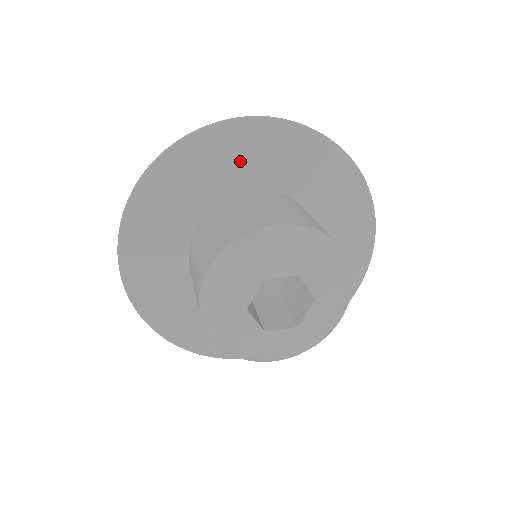
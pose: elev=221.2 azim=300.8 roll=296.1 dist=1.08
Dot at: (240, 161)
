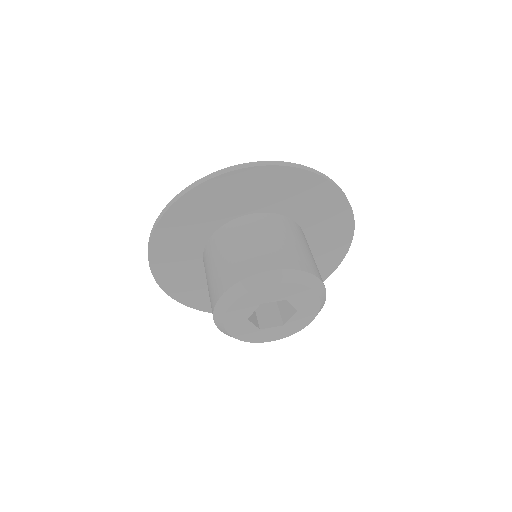
Dot at: (247, 195)
